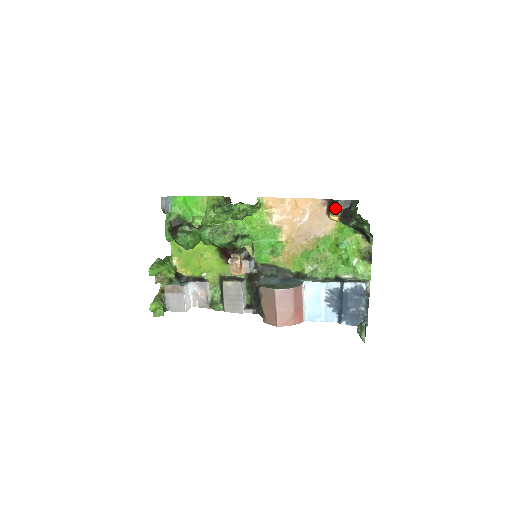
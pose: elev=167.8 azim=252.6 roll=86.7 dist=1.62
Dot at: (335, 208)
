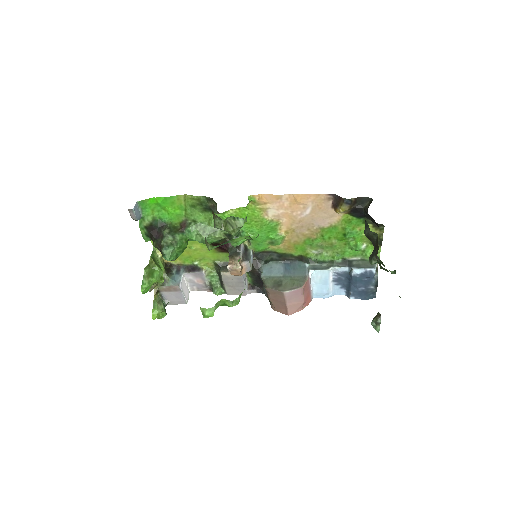
Dot at: (344, 207)
